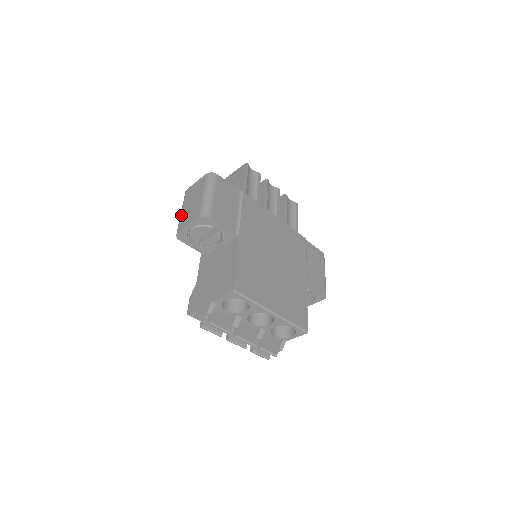
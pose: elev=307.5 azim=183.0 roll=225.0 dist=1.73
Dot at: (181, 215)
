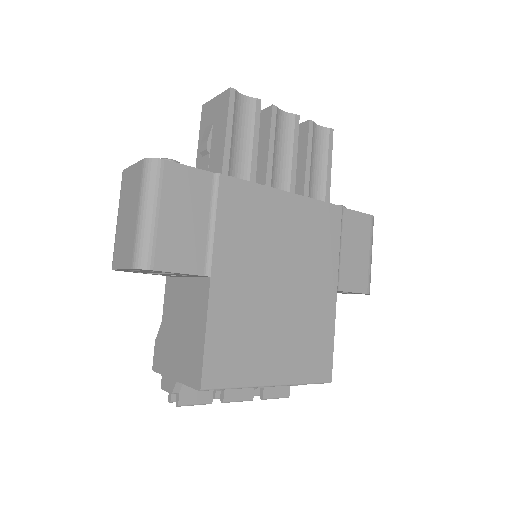
Dot at: occluded
